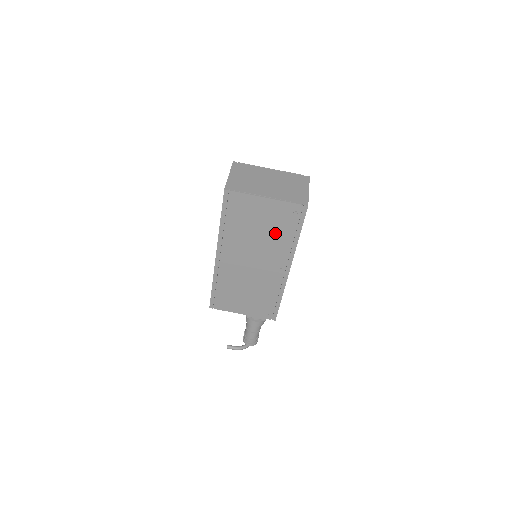
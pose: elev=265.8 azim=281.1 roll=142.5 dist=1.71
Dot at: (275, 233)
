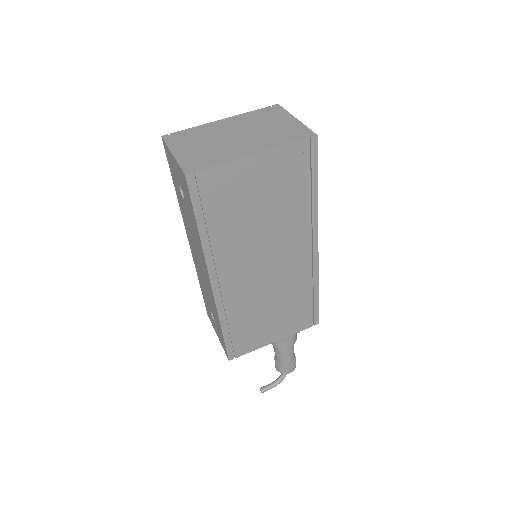
Dot at: (283, 204)
